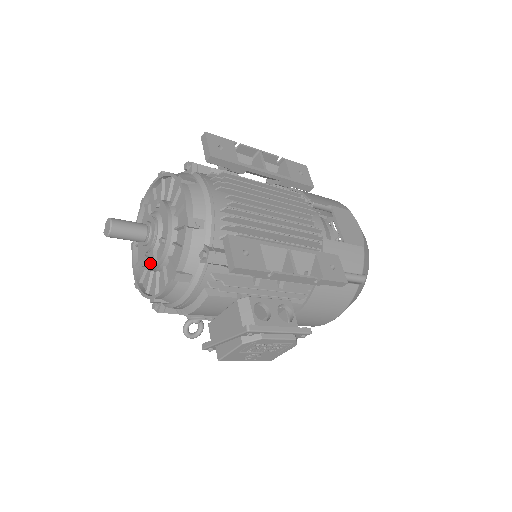
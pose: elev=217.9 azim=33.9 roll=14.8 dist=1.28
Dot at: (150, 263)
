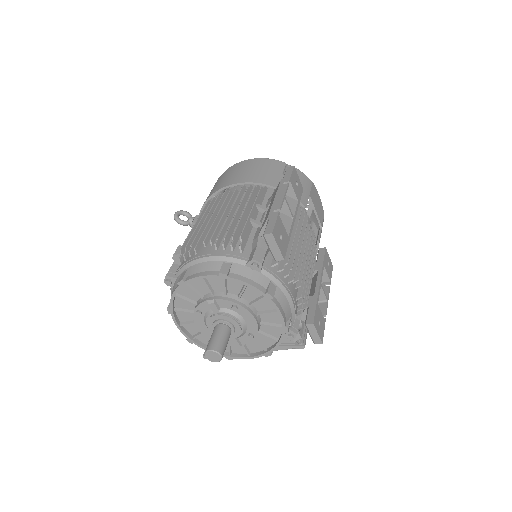
Dot at: occluded
